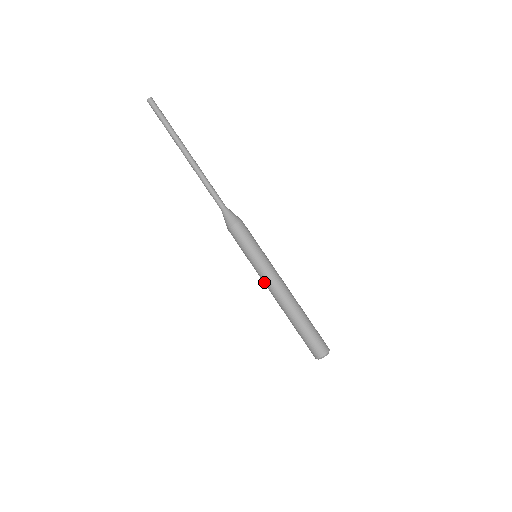
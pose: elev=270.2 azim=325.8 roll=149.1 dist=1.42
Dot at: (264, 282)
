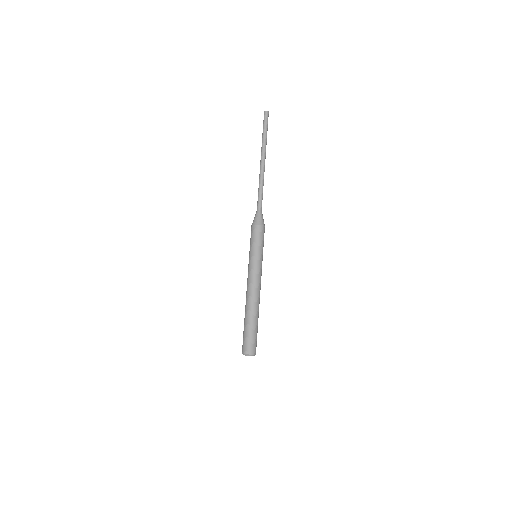
Dot at: (250, 276)
